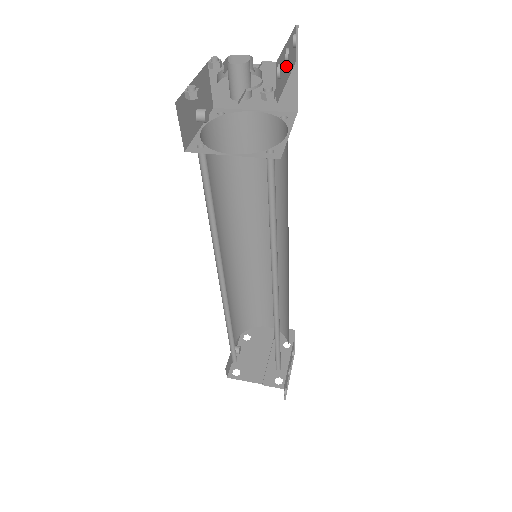
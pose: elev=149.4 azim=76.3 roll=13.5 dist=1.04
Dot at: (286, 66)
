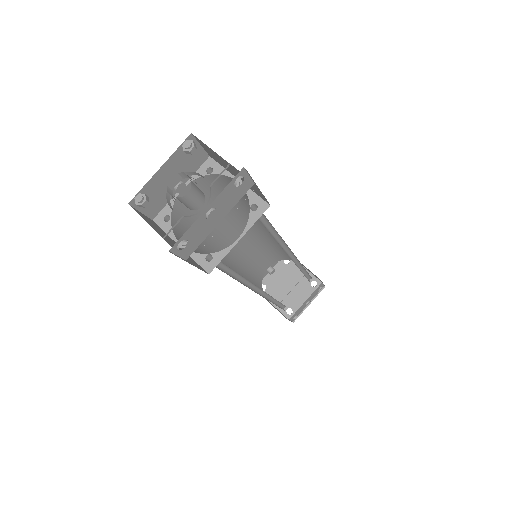
Dot at: (214, 217)
